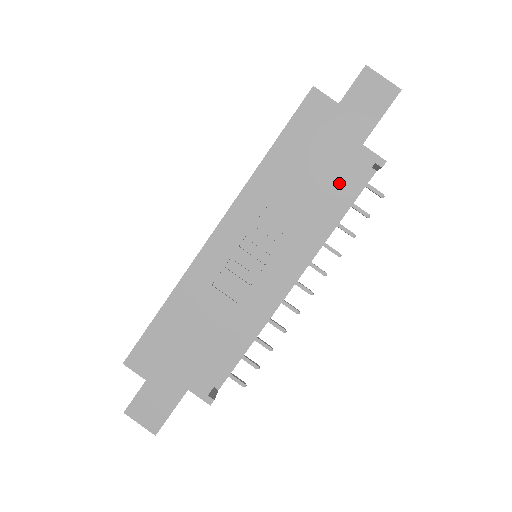
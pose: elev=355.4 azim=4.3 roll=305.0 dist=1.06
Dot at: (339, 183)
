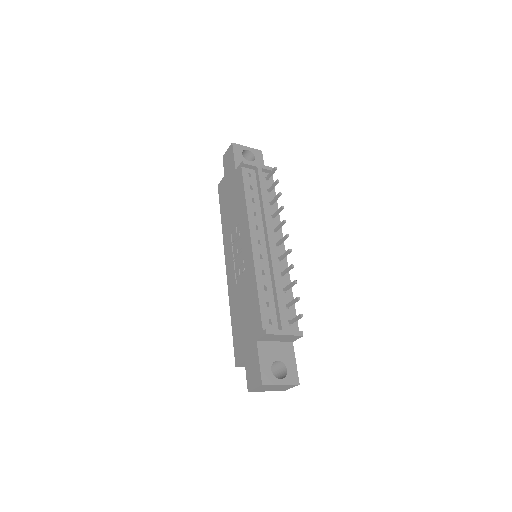
Dot at: (239, 189)
